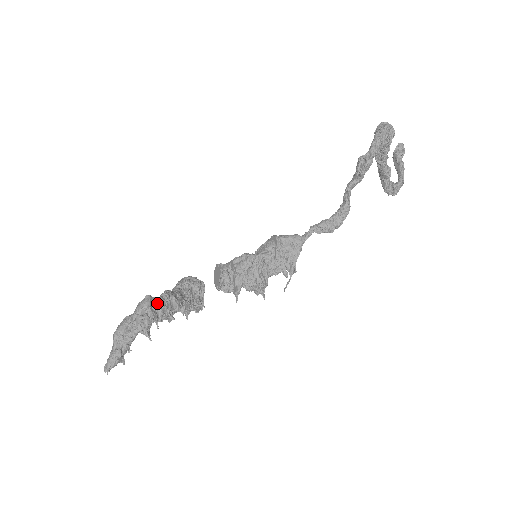
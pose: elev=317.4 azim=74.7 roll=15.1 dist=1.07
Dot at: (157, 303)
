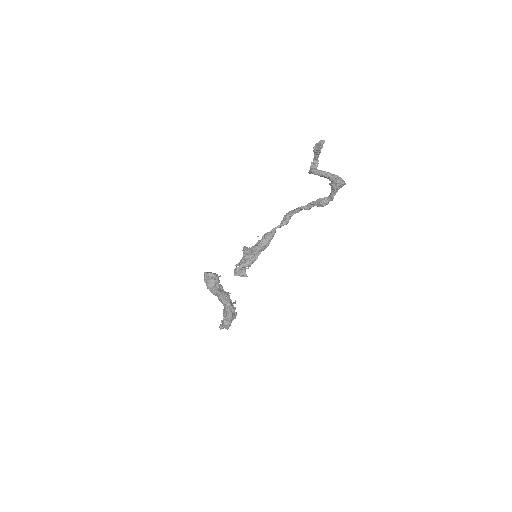
Dot at: occluded
